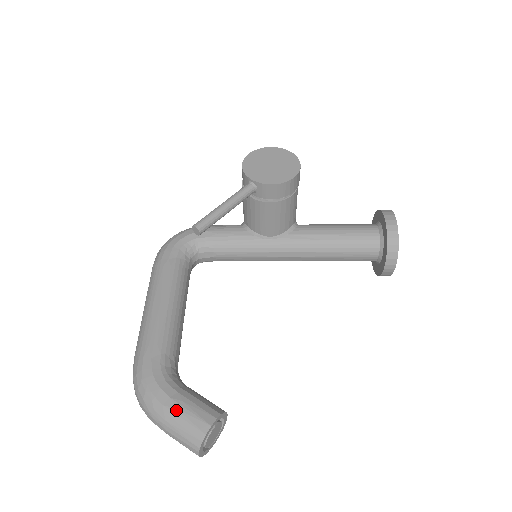
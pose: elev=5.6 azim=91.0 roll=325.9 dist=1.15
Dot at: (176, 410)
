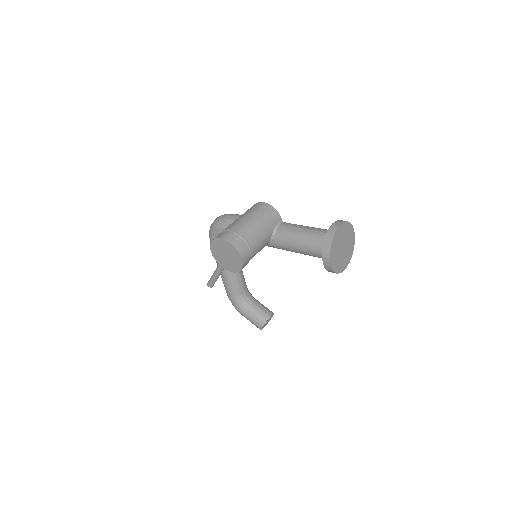
Dot at: (248, 319)
